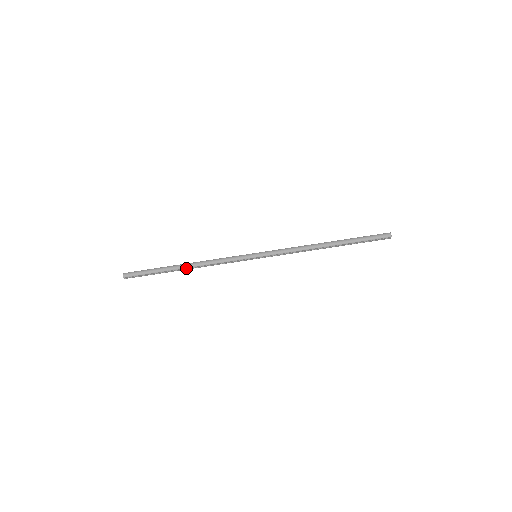
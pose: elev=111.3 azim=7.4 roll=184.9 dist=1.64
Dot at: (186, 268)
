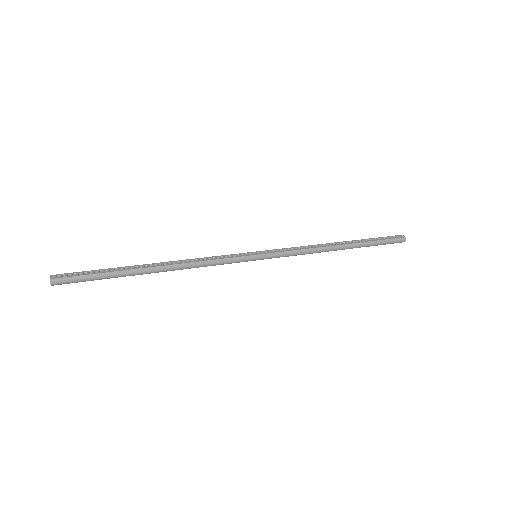
Dot at: (158, 271)
